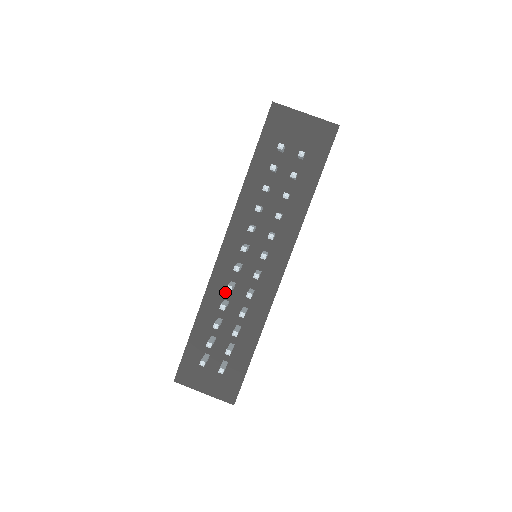
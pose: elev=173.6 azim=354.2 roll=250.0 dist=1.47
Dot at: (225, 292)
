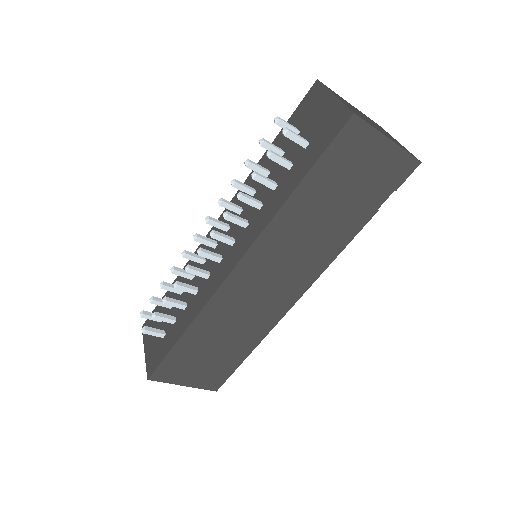
Dot at: (197, 266)
